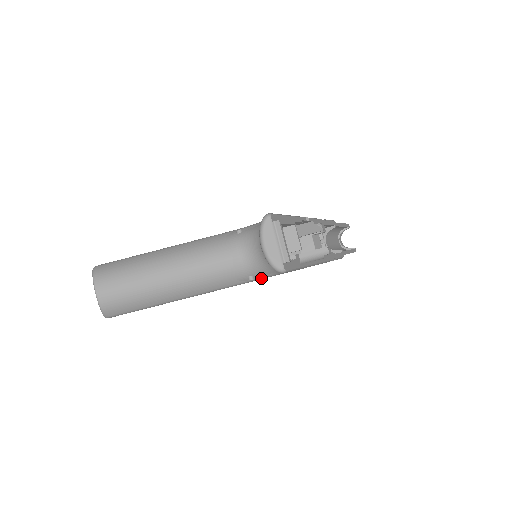
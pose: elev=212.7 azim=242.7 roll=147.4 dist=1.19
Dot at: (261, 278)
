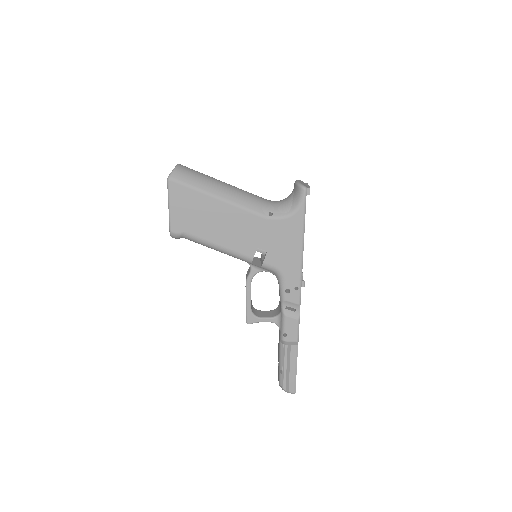
Dot at: (276, 217)
